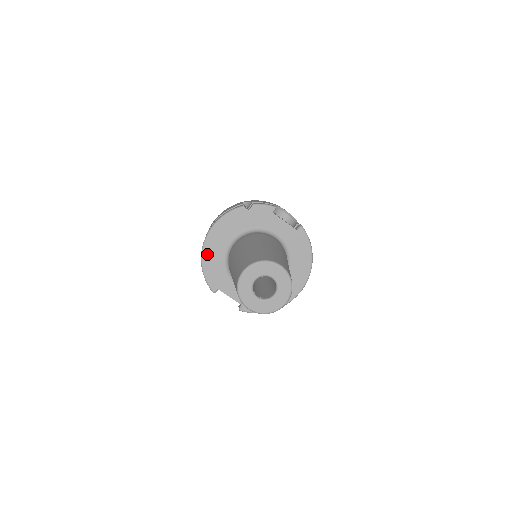
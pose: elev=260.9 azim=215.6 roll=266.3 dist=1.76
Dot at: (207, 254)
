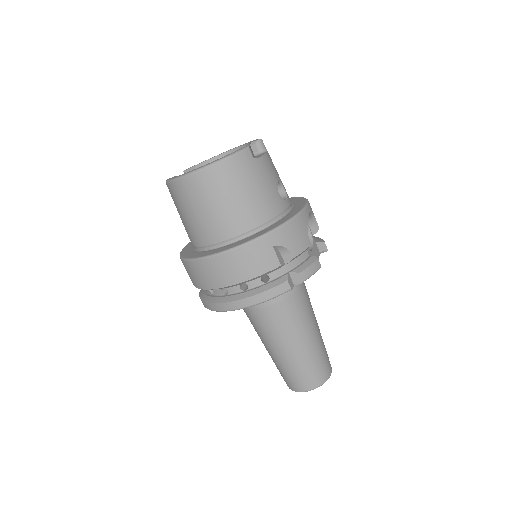
Dot at: occluded
